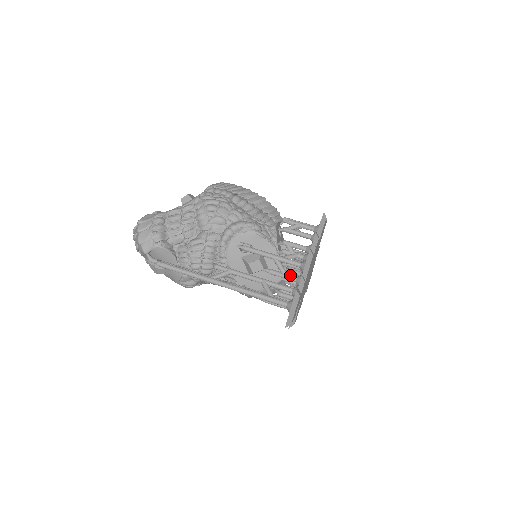
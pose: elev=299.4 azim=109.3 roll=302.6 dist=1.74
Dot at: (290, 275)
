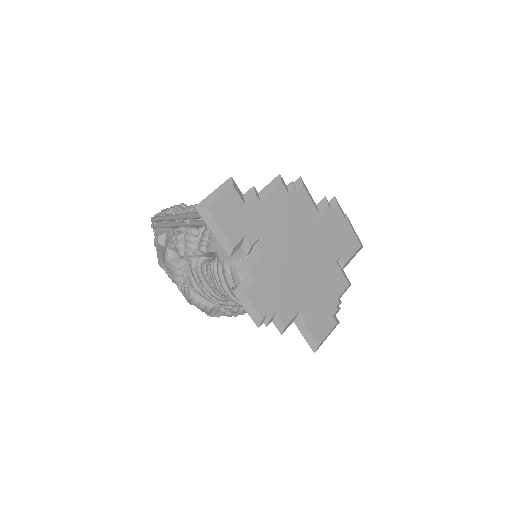
Dot at: occluded
